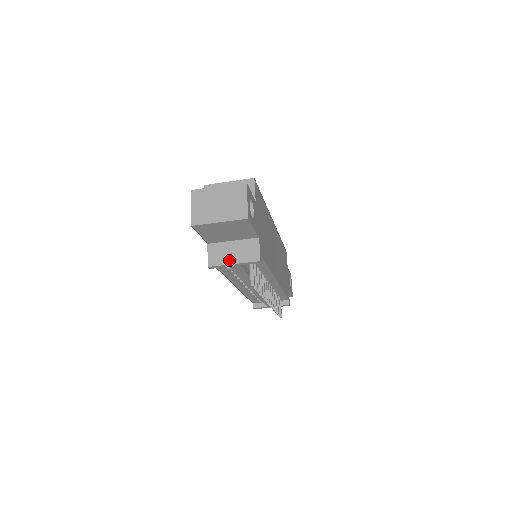
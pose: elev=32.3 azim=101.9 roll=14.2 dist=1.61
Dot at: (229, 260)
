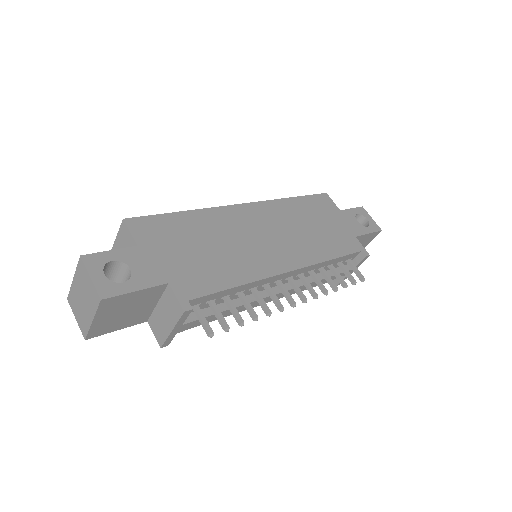
Dot at: (167, 329)
